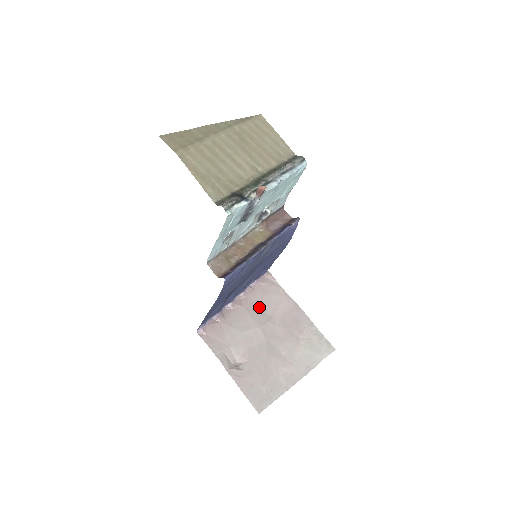
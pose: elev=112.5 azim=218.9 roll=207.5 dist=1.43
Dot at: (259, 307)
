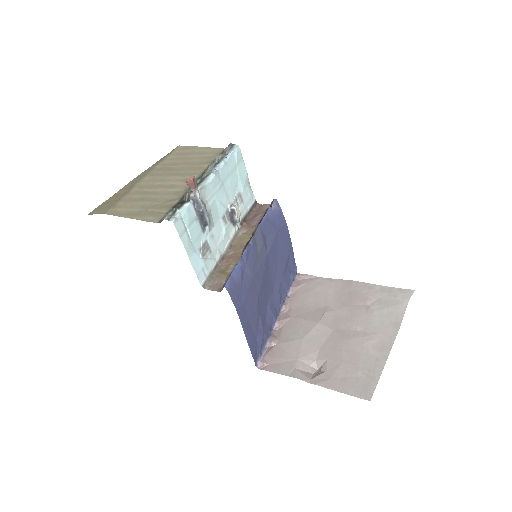
Dot at: (308, 307)
